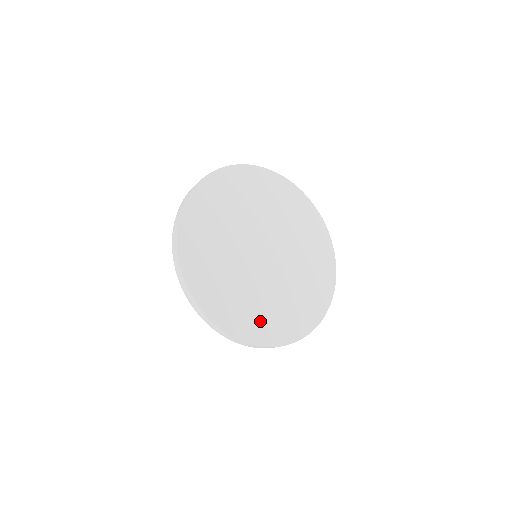
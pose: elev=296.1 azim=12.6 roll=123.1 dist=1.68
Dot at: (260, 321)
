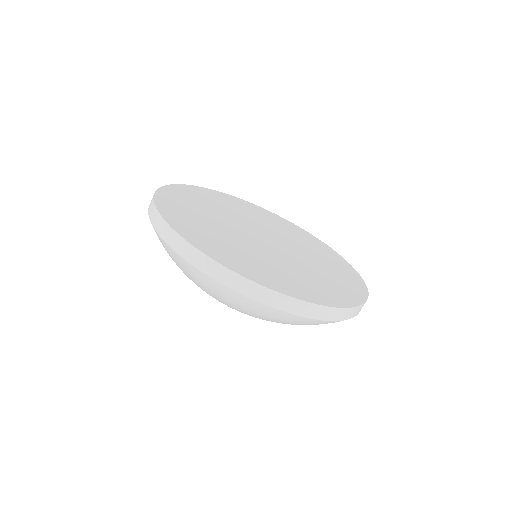
Dot at: (244, 262)
